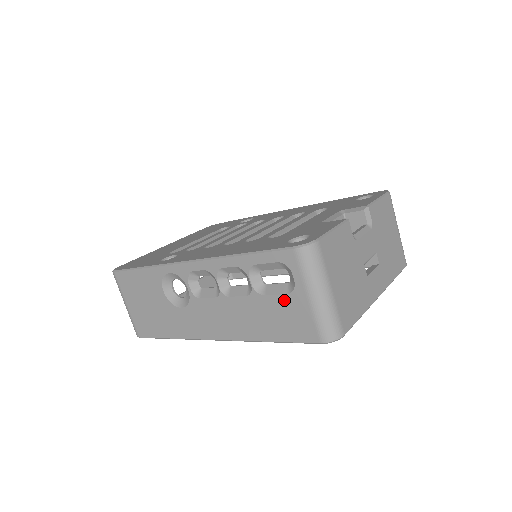
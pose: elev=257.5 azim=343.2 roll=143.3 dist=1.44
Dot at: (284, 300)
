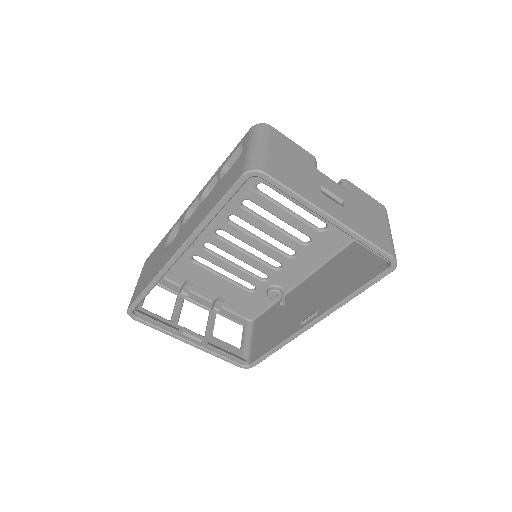
Dot at: (232, 167)
